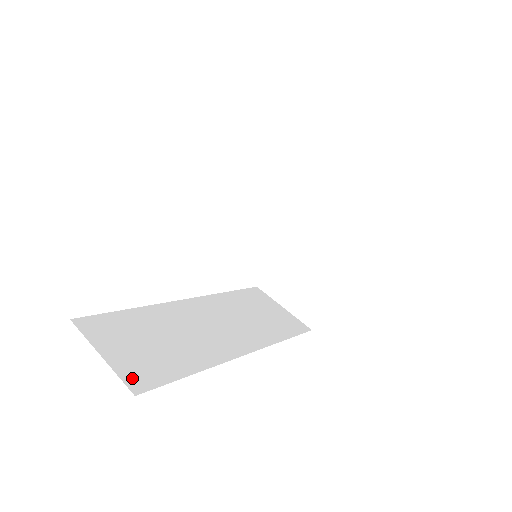
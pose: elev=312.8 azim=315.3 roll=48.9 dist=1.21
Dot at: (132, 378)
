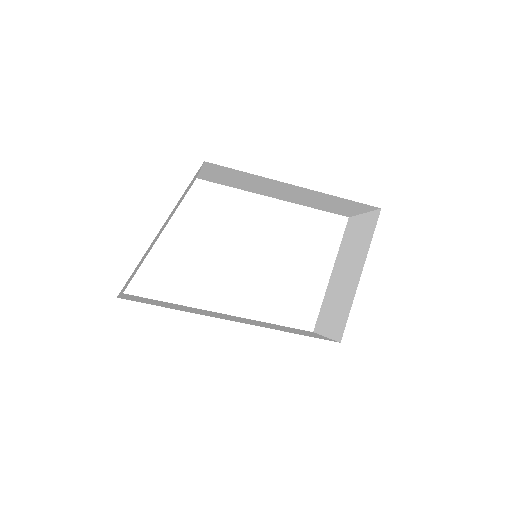
Dot at: (126, 298)
